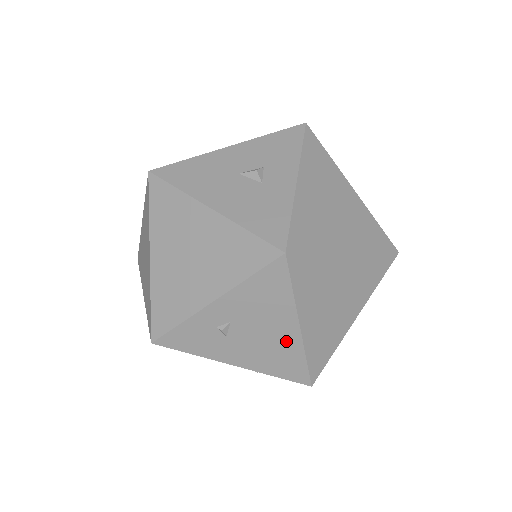
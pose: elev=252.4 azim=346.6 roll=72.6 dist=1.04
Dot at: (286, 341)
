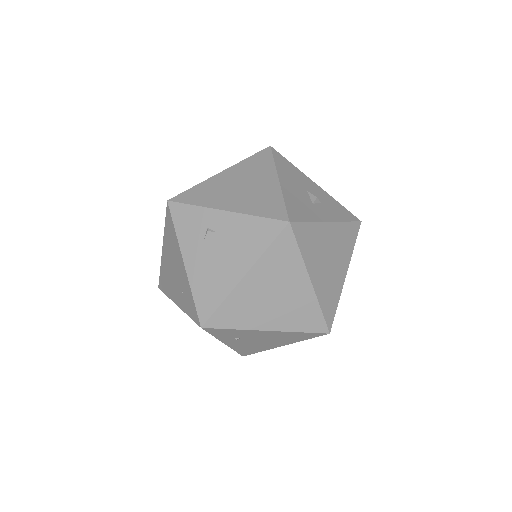
Dot at: (227, 278)
